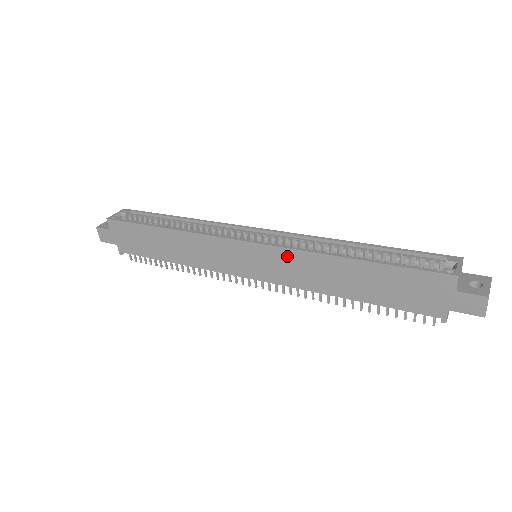
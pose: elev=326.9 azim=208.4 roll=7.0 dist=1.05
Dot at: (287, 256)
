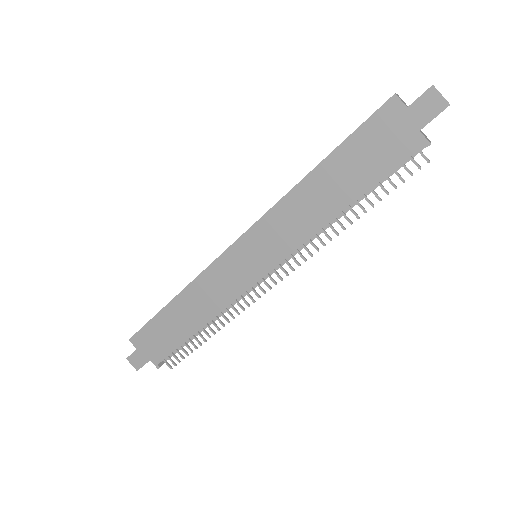
Dot at: (271, 221)
